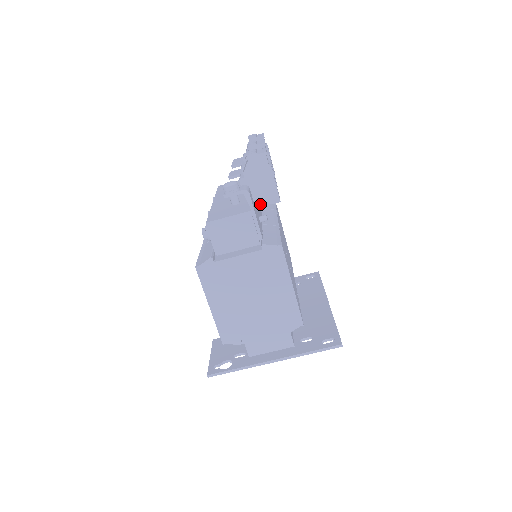
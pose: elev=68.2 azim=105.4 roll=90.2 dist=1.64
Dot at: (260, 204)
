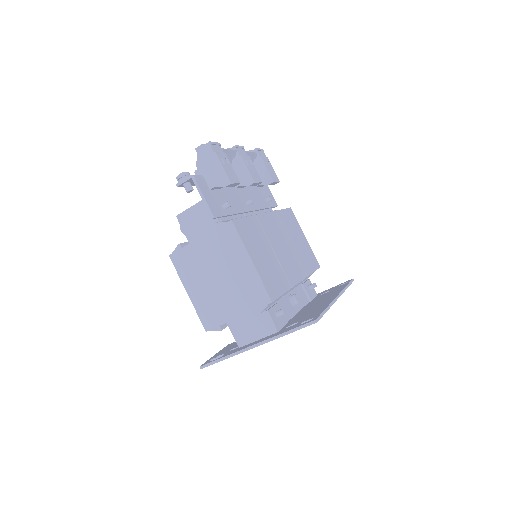
Dot at: (247, 204)
